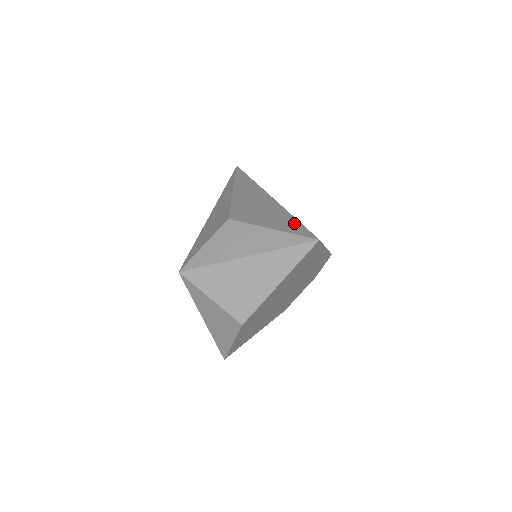
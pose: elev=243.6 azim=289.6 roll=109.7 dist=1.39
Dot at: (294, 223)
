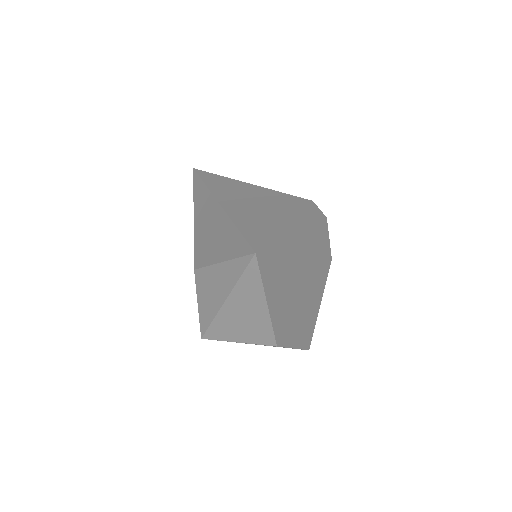
Dot at: (236, 238)
